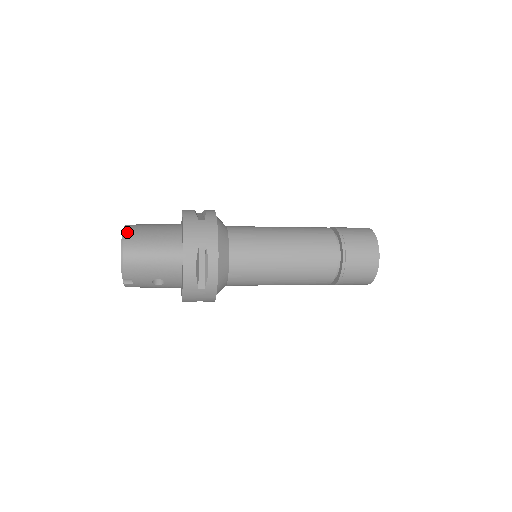
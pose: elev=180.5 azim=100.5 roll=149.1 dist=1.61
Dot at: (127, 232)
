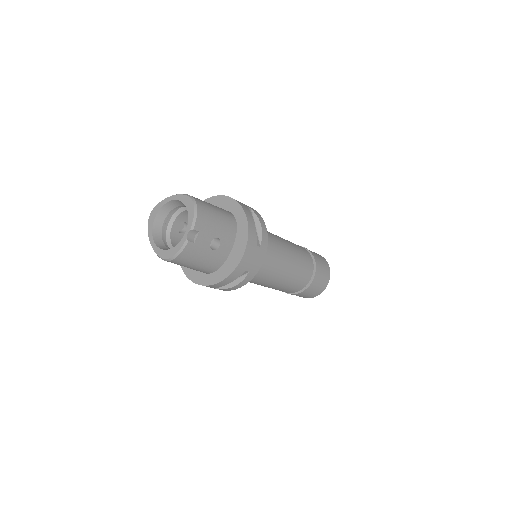
Dot at: occluded
